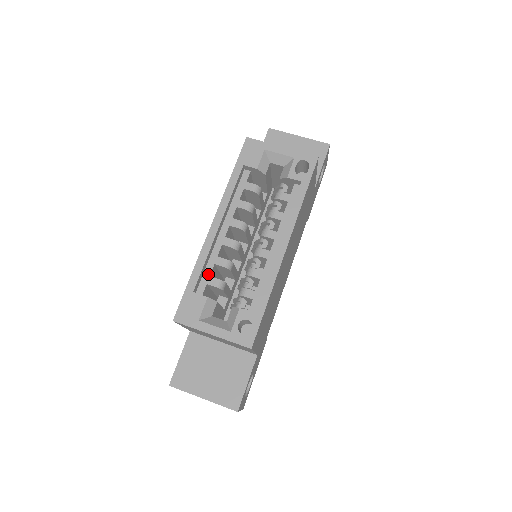
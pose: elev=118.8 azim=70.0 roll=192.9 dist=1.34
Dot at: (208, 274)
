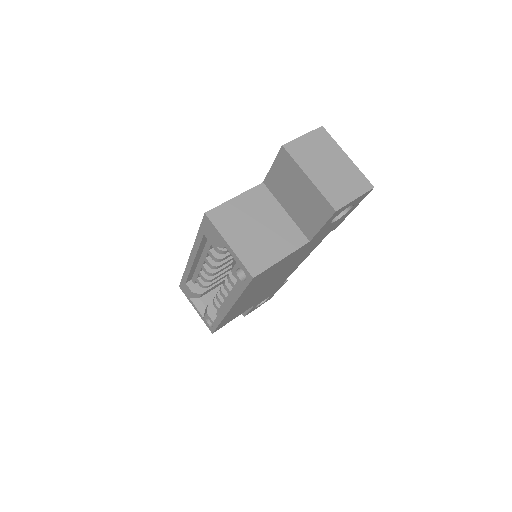
Dot at: (196, 276)
